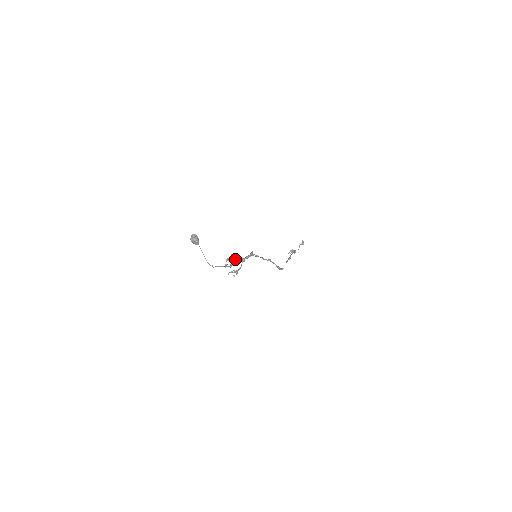
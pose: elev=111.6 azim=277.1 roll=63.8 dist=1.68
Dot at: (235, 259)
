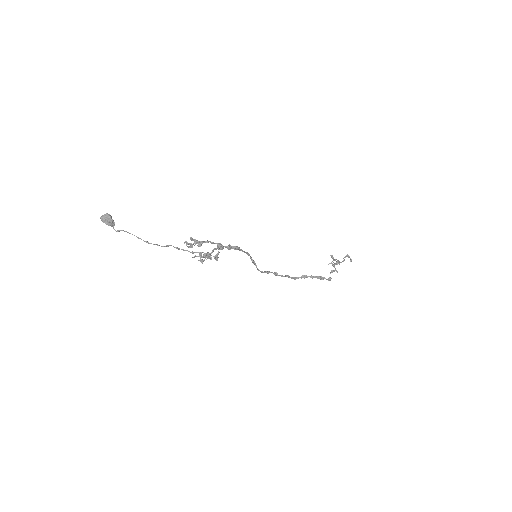
Dot at: (199, 241)
